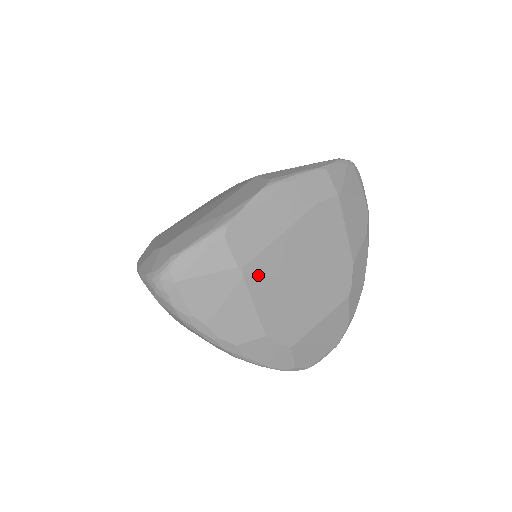
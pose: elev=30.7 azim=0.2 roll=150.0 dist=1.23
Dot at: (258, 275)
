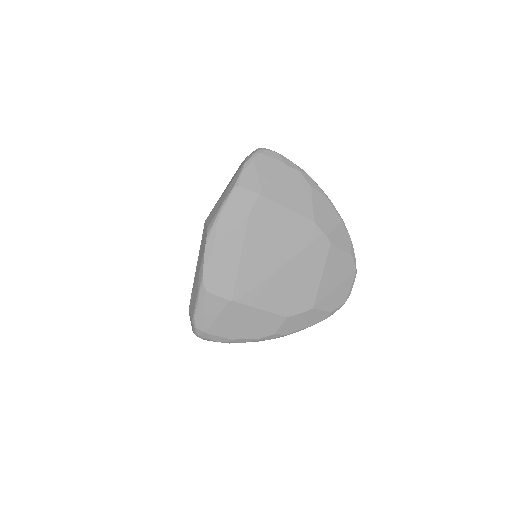
Dot at: (247, 293)
